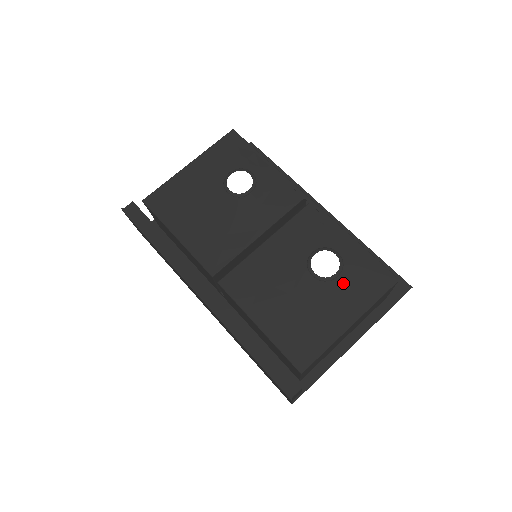
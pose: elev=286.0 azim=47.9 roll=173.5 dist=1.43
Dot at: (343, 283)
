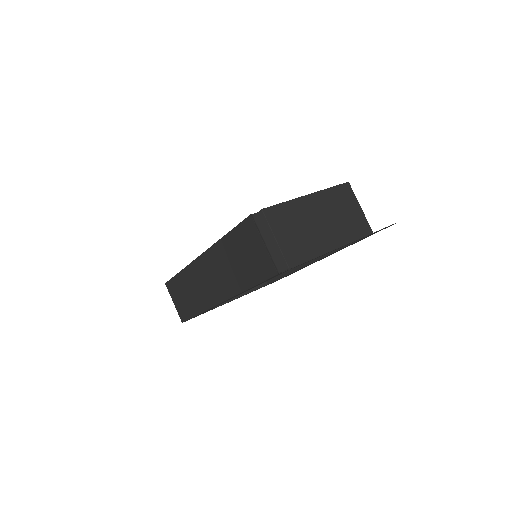
Dot at: occluded
